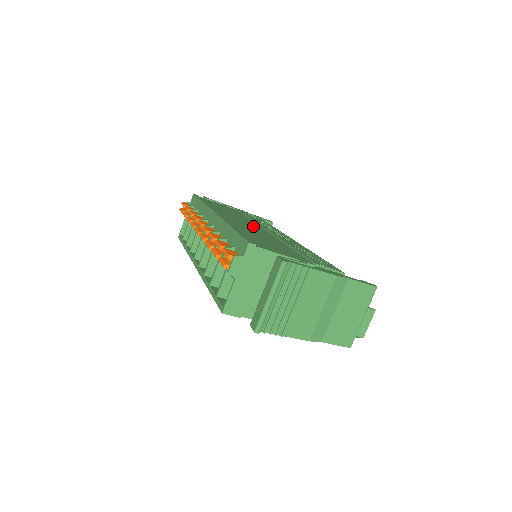
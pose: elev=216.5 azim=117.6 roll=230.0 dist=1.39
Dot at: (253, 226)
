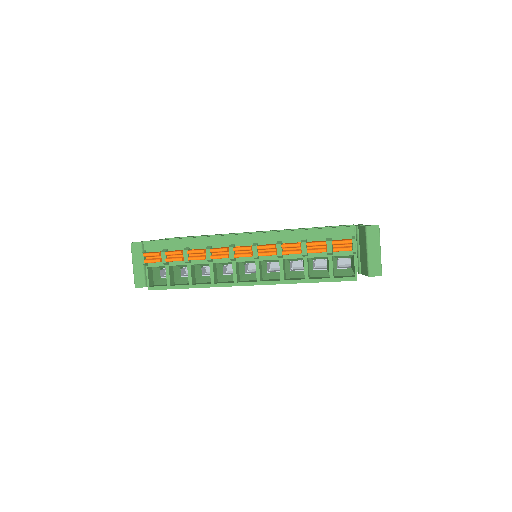
Dot at: occluded
